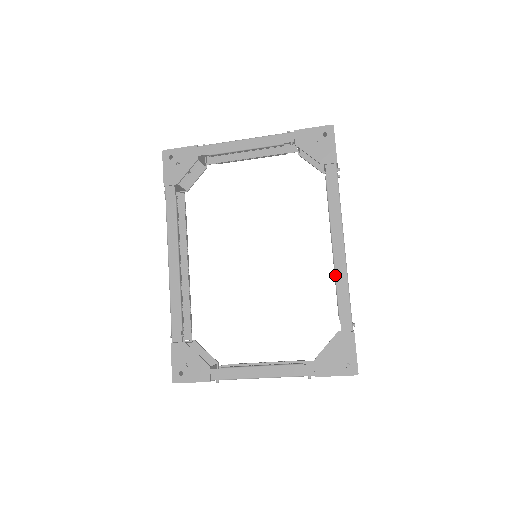
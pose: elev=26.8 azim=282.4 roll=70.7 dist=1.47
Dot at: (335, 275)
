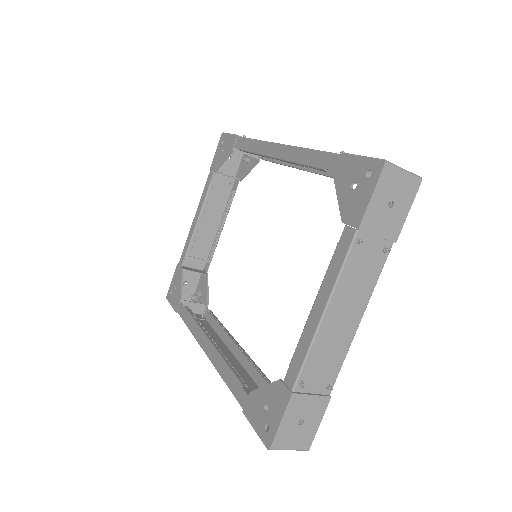
Dot at: (292, 162)
